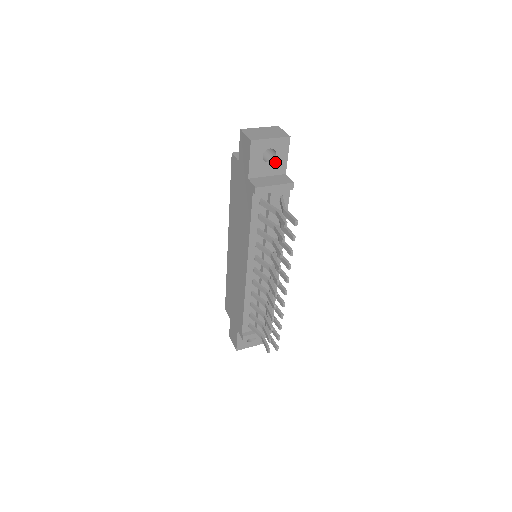
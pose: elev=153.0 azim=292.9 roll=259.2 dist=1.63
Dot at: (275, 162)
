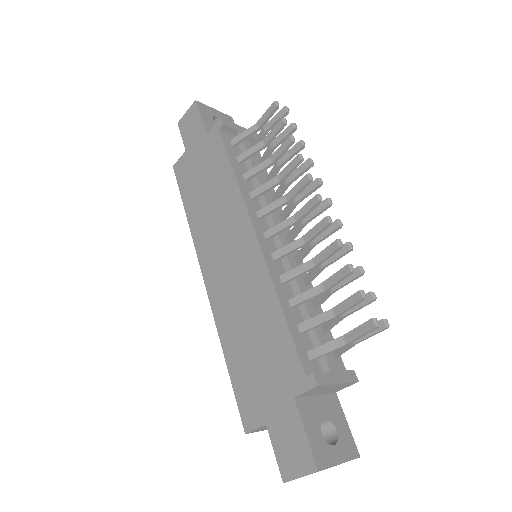
Dot at: occluded
